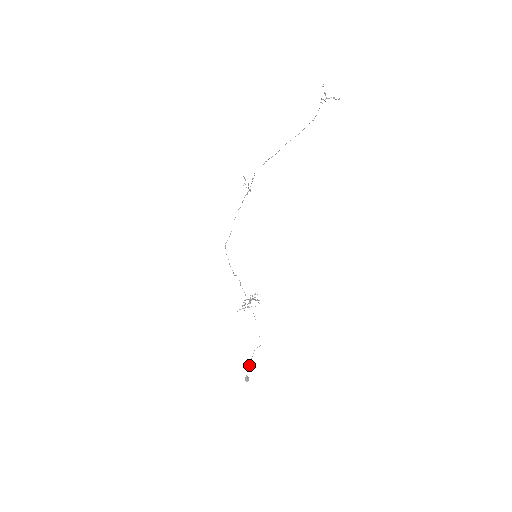
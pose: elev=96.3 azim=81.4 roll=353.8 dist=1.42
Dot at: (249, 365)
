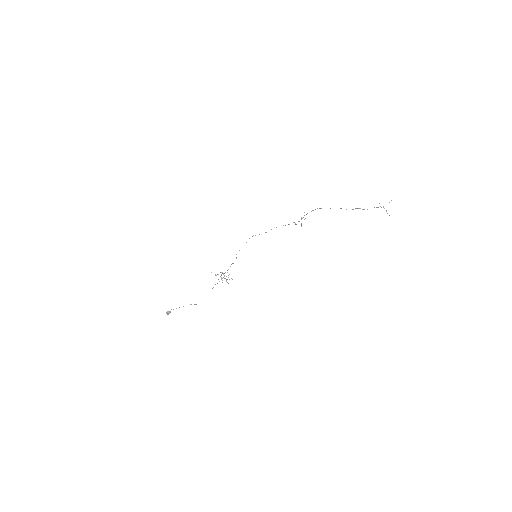
Dot at: (179, 307)
